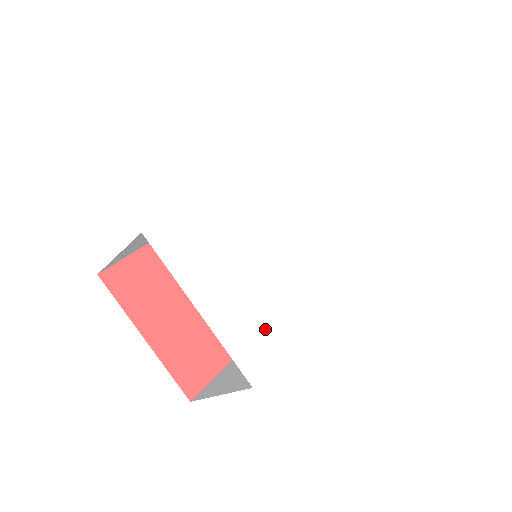
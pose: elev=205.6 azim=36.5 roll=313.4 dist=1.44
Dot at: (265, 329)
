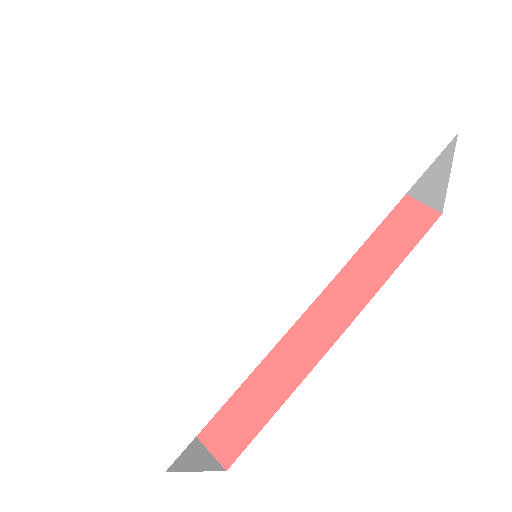
Dot at: (191, 376)
